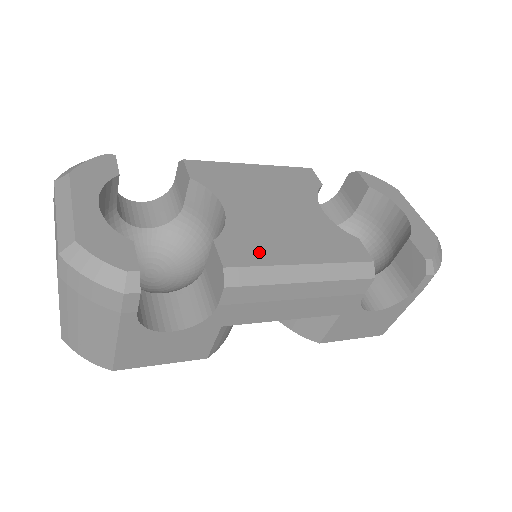
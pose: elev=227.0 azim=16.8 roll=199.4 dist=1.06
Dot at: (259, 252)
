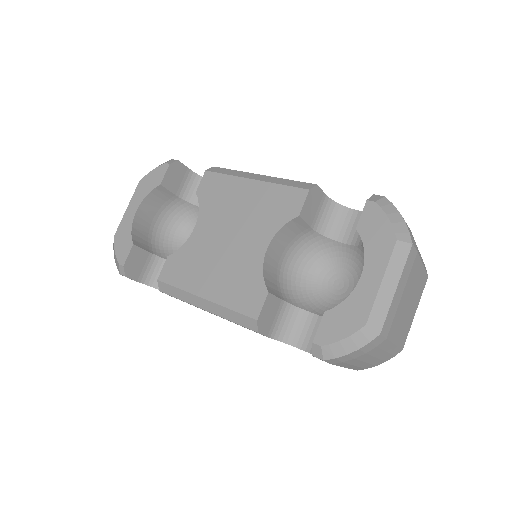
Dot at: (184, 276)
